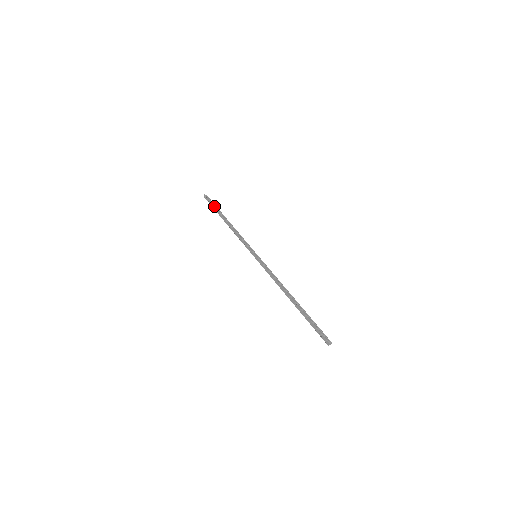
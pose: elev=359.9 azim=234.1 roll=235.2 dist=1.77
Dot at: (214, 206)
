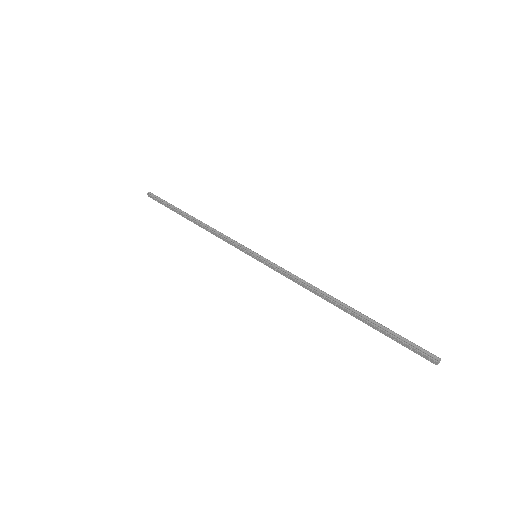
Dot at: (166, 205)
